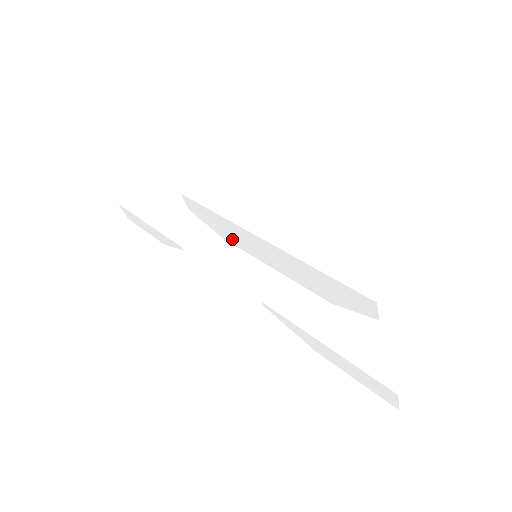
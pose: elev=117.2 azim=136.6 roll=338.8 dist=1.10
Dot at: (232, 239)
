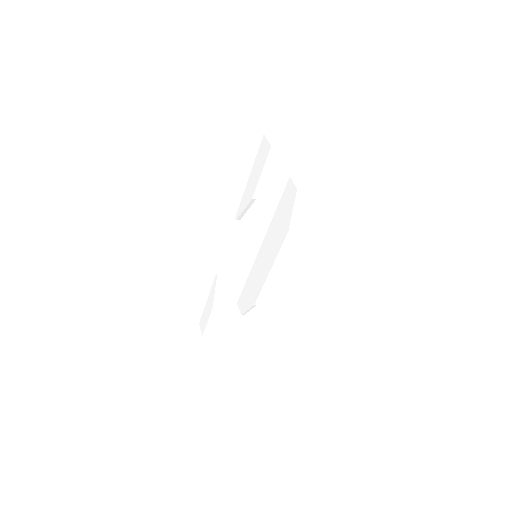
Dot at: (256, 291)
